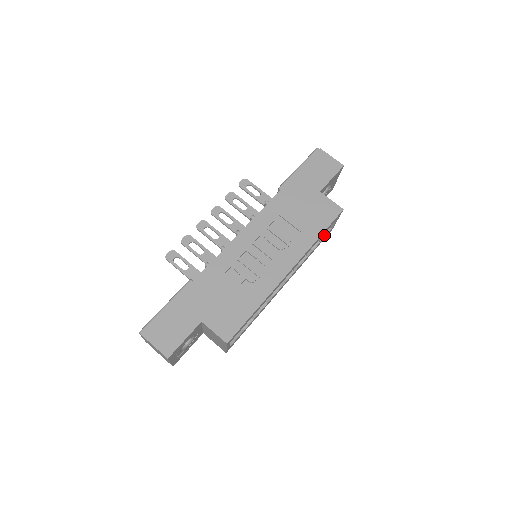
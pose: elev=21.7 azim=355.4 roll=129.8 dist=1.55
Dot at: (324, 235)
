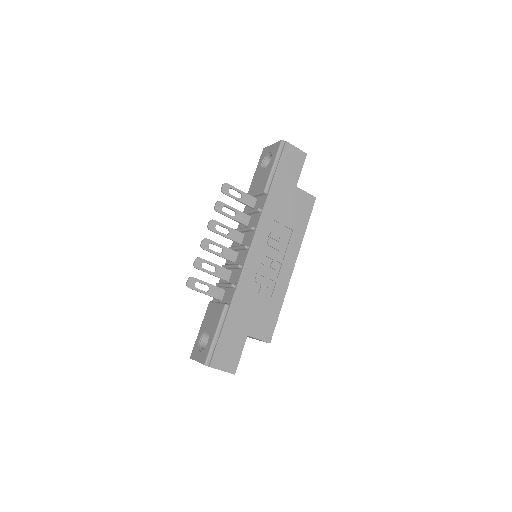
Dot at: occluded
